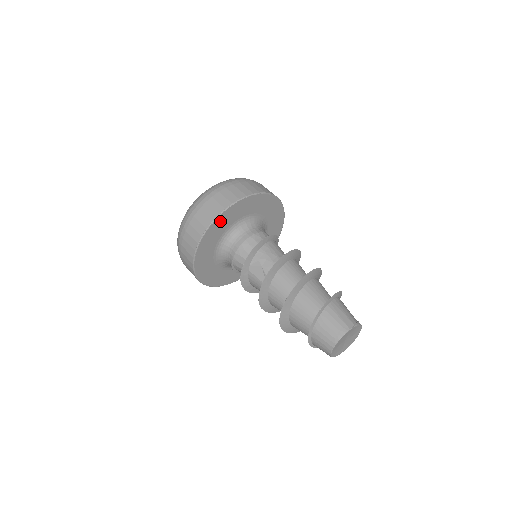
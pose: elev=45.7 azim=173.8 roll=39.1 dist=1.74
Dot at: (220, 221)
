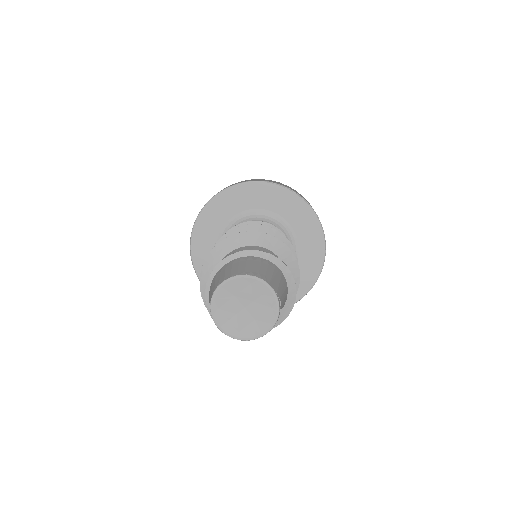
Dot at: (274, 192)
